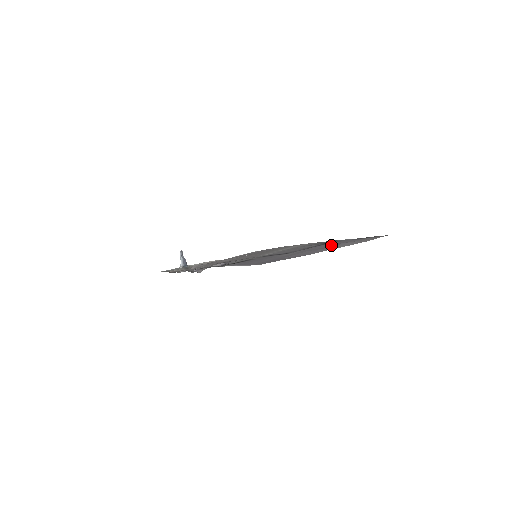
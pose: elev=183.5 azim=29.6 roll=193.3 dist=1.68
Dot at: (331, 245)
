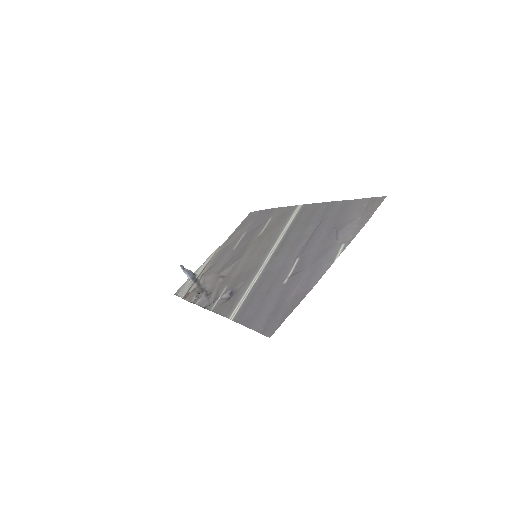
Dot at: (329, 237)
